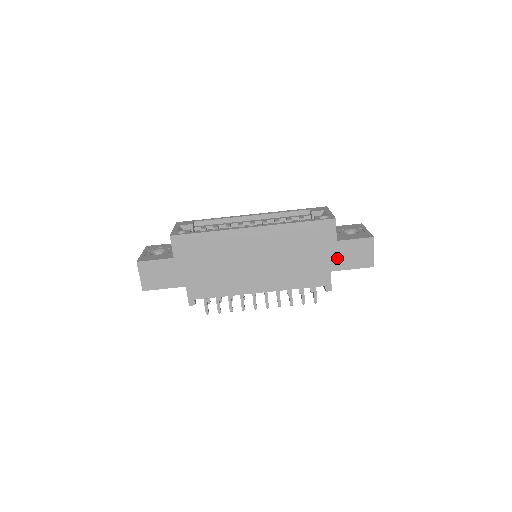
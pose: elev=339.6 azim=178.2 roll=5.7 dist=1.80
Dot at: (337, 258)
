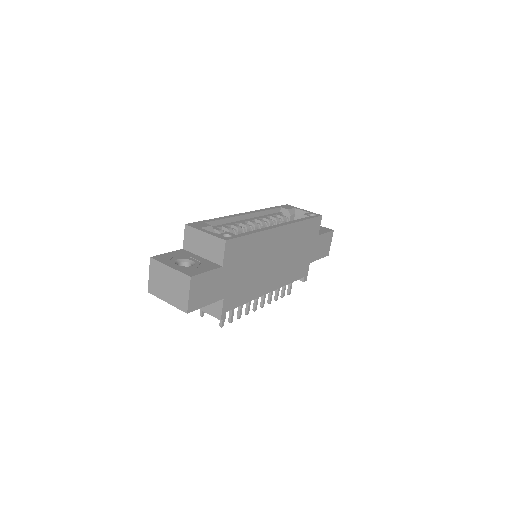
Dot at: (315, 250)
